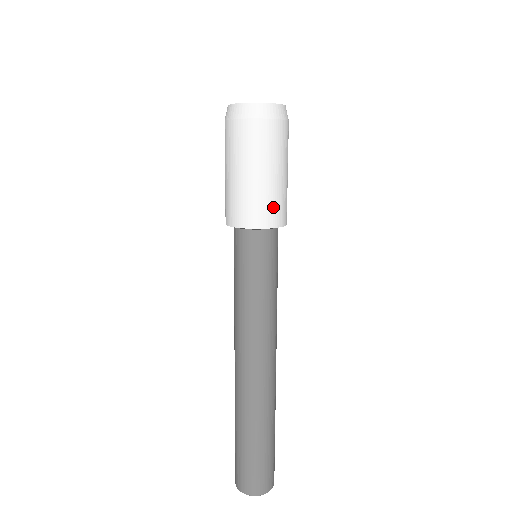
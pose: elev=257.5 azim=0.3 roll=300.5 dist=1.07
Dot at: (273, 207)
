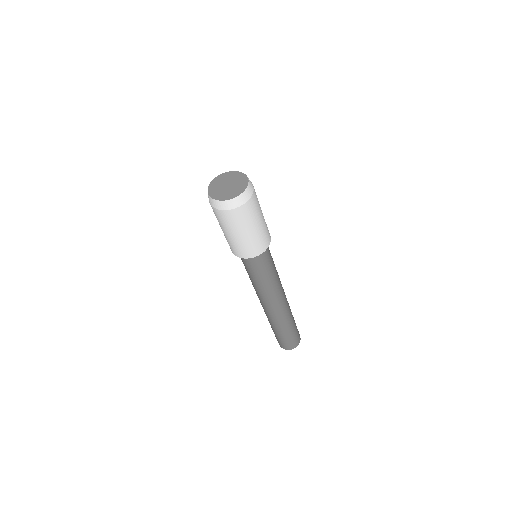
Dot at: (267, 230)
